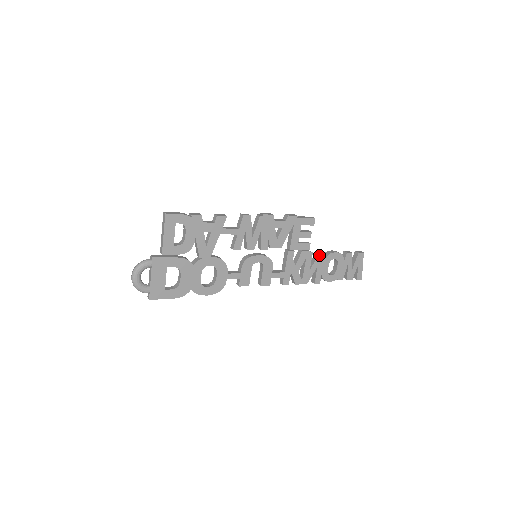
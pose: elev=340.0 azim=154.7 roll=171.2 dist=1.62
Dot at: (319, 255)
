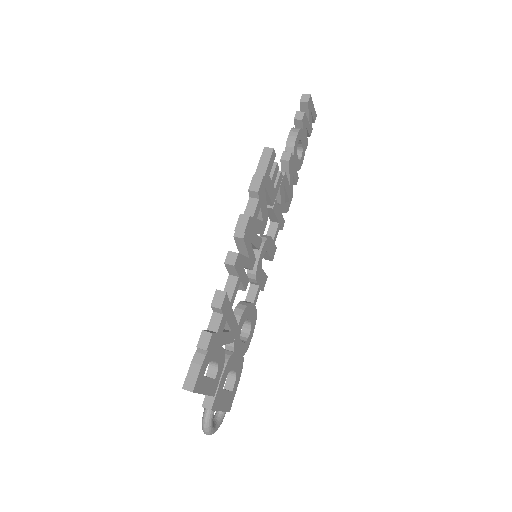
Dot at: (289, 164)
